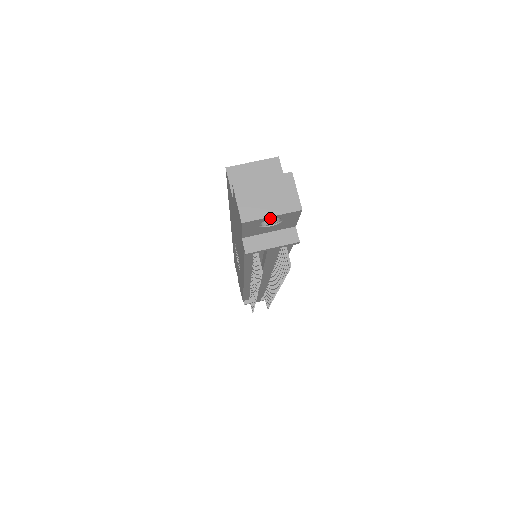
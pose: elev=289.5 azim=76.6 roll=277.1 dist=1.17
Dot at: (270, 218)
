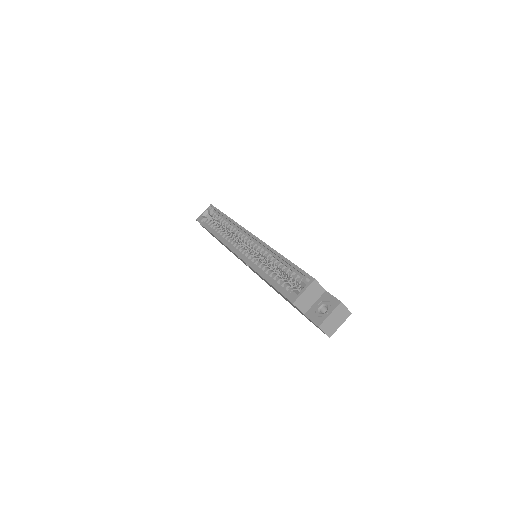
Dot at: (338, 325)
